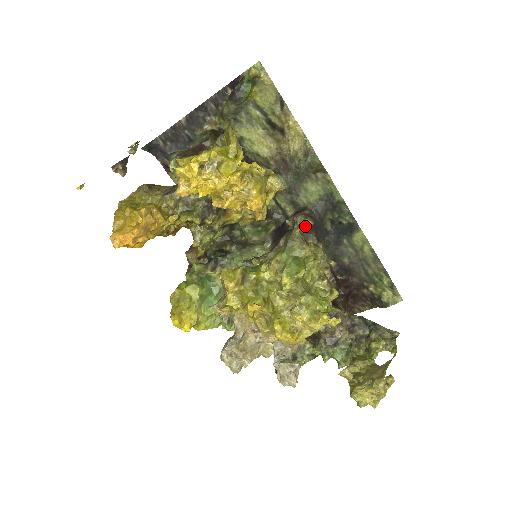
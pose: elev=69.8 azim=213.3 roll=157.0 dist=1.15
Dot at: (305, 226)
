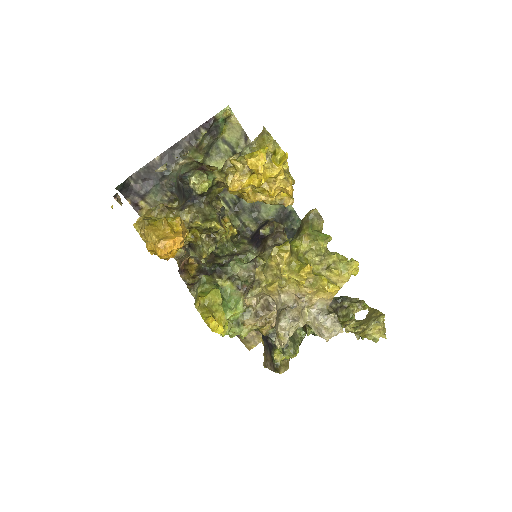
Dot at: (279, 230)
